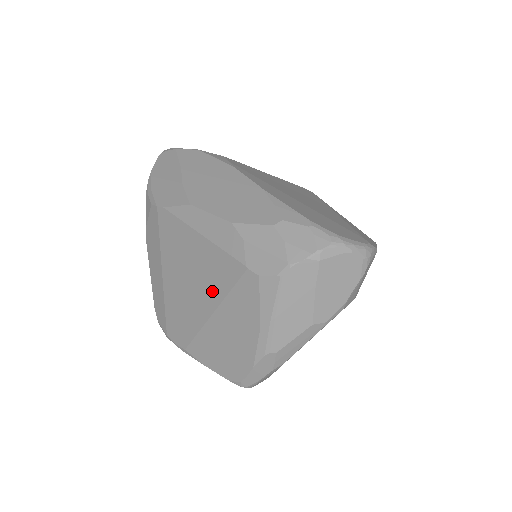
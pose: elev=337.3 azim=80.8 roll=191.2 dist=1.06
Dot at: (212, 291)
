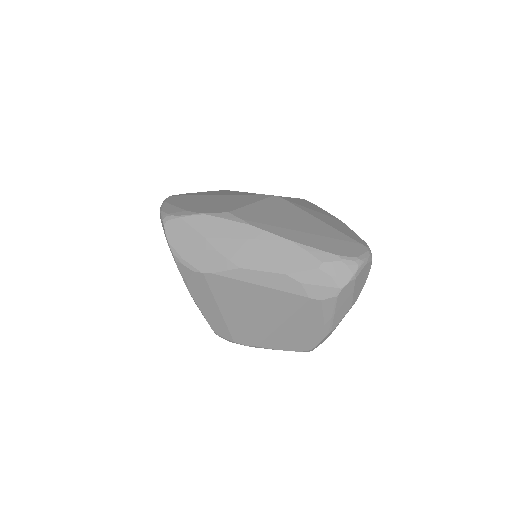
Dot at: (278, 313)
